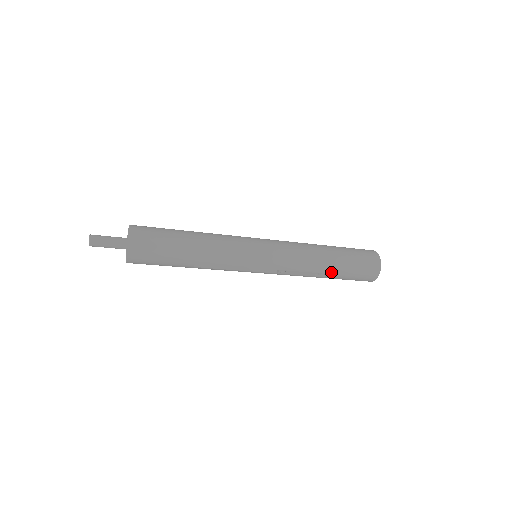
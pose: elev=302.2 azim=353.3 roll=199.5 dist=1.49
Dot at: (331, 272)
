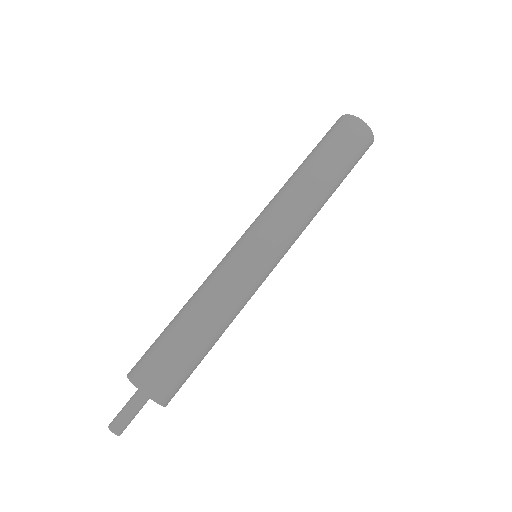
Dot at: (333, 192)
